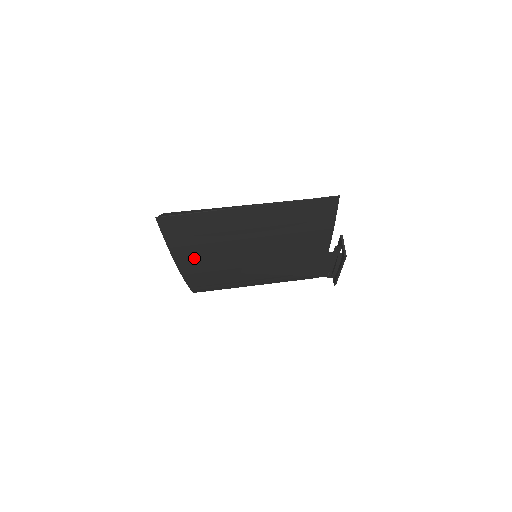
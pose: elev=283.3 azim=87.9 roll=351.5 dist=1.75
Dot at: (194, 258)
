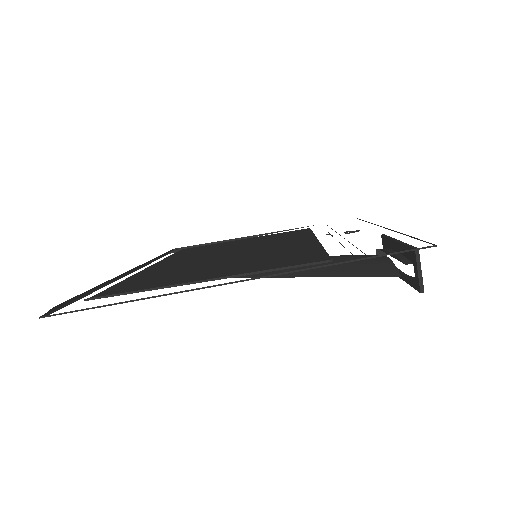
Dot at: occluded
